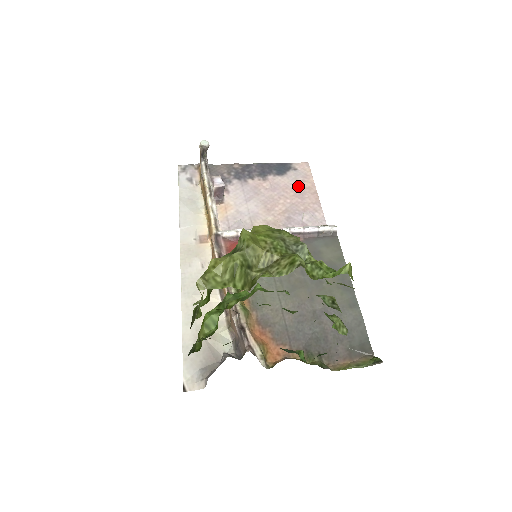
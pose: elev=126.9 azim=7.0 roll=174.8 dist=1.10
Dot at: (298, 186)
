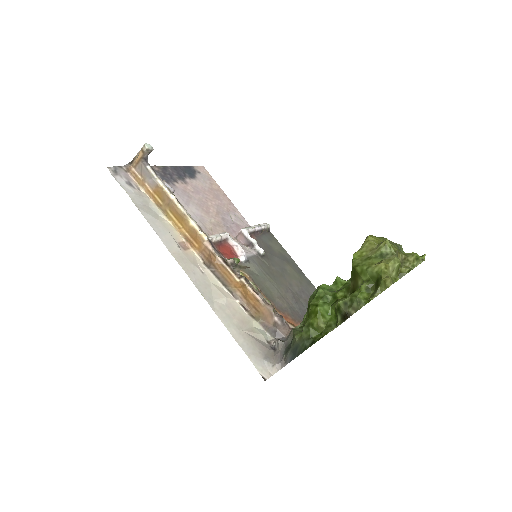
Dot at: (211, 189)
